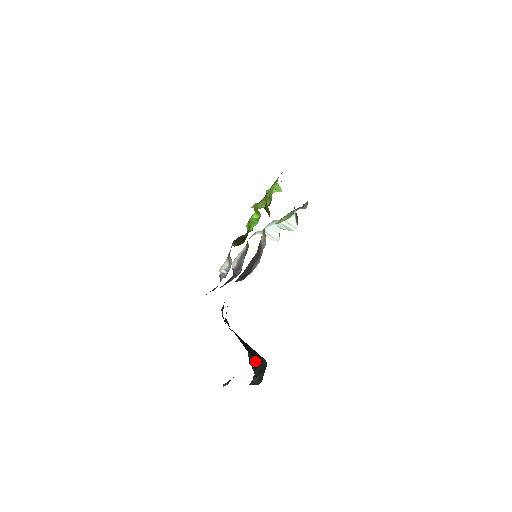
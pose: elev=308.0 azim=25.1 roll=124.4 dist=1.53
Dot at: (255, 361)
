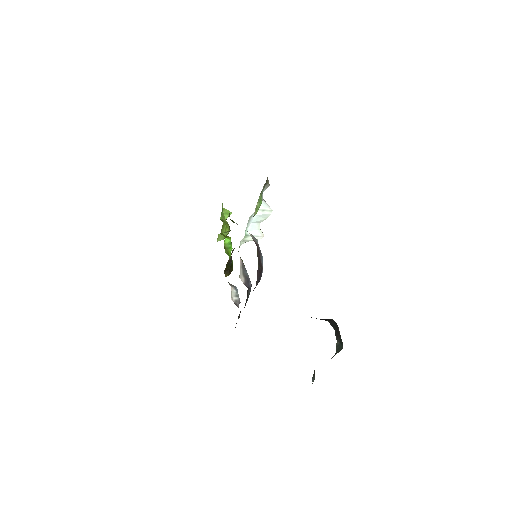
Dot at: occluded
